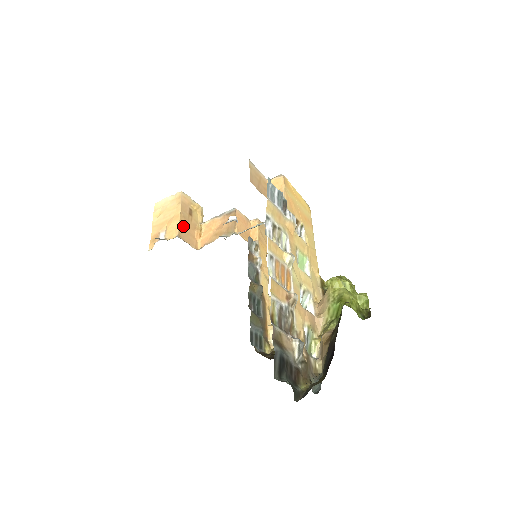
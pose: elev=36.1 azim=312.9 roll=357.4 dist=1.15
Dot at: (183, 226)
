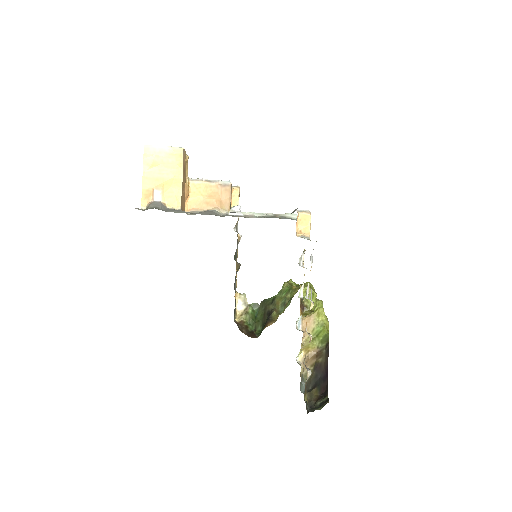
Dot at: (182, 193)
